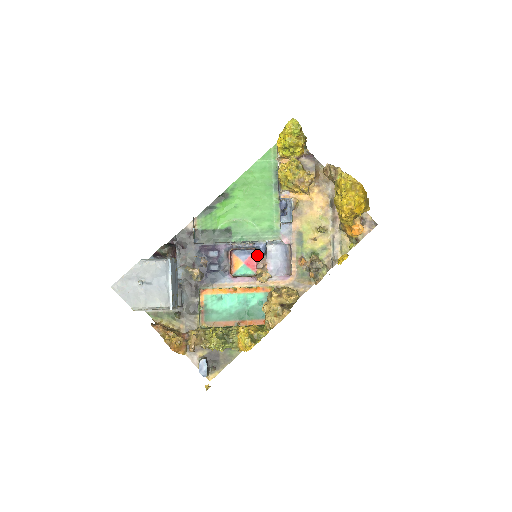
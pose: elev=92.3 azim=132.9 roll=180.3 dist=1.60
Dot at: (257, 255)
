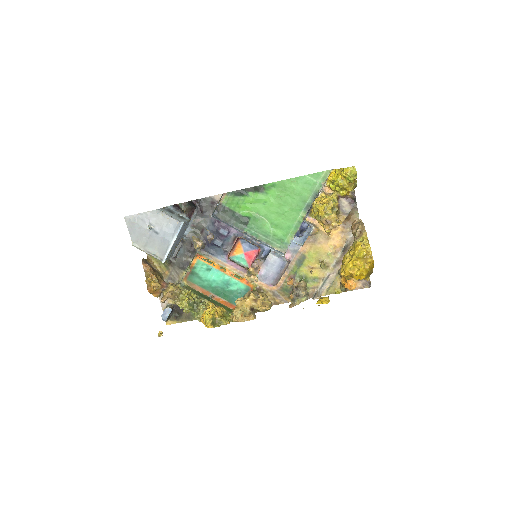
Dot at: (258, 254)
